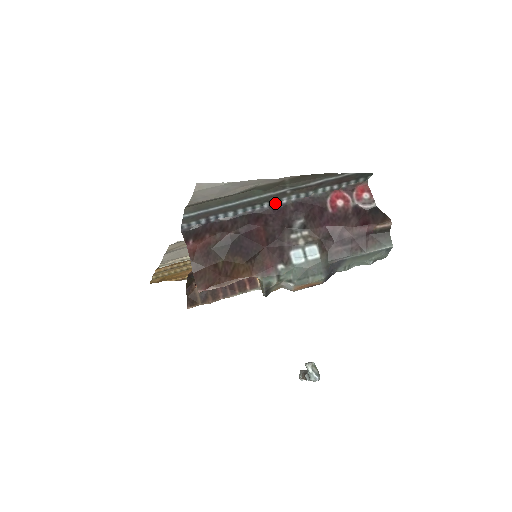
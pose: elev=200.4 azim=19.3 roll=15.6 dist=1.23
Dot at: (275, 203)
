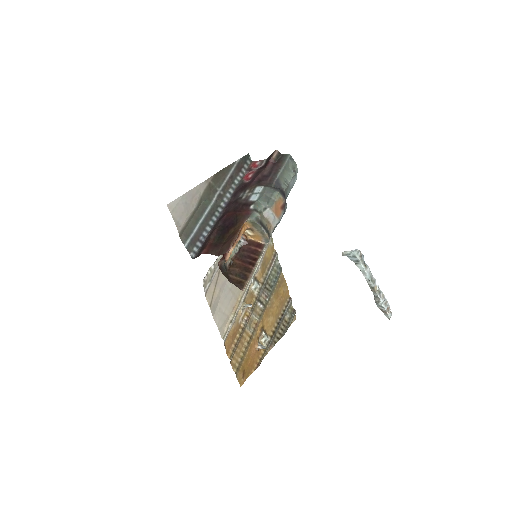
Dot at: (223, 205)
